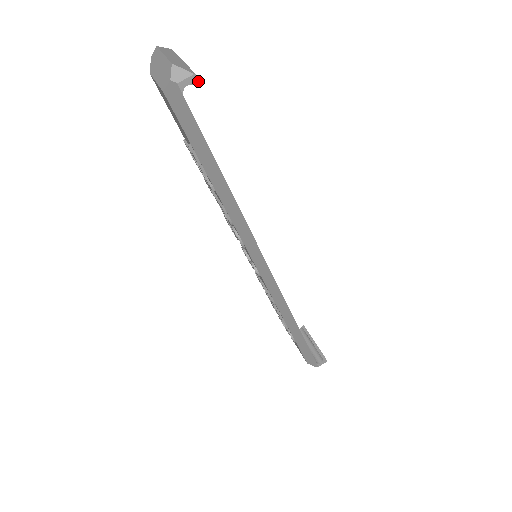
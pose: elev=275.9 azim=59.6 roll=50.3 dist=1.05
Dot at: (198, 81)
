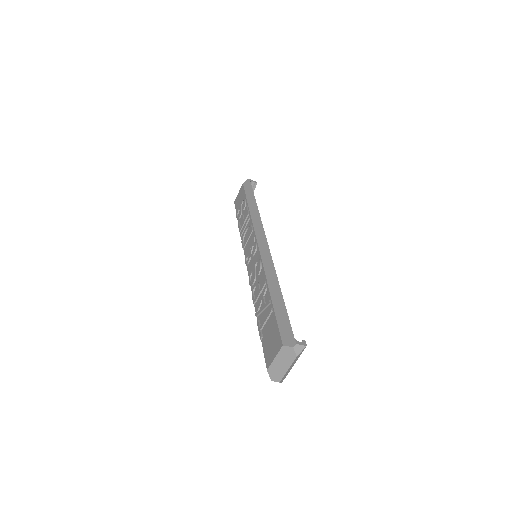
Dot at: occluded
